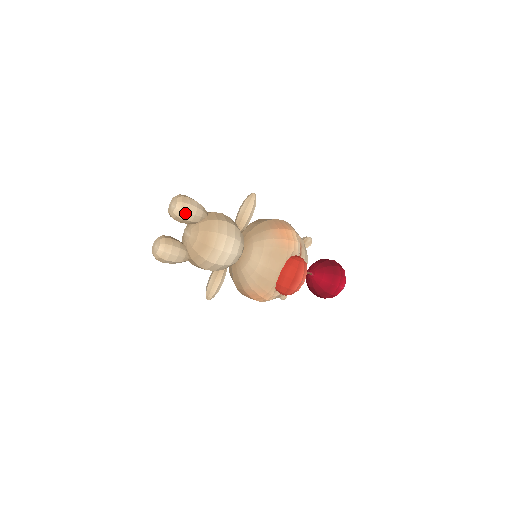
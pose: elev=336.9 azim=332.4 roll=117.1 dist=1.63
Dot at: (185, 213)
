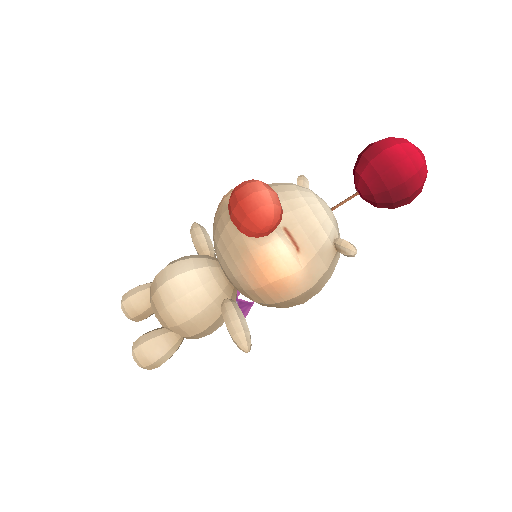
Dot at: (128, 300)
